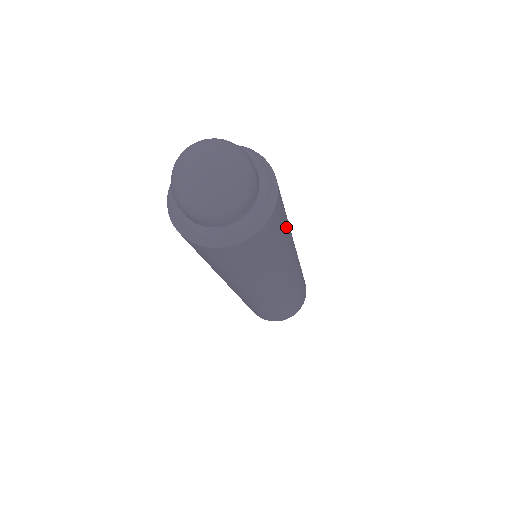
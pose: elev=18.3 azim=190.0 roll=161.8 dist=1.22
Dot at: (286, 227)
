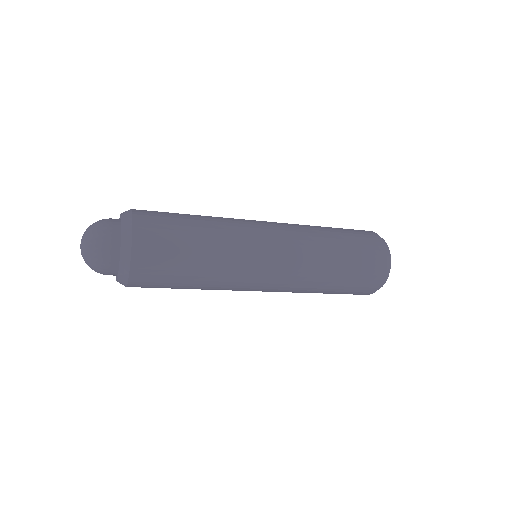
Dot at: (189, 222)
